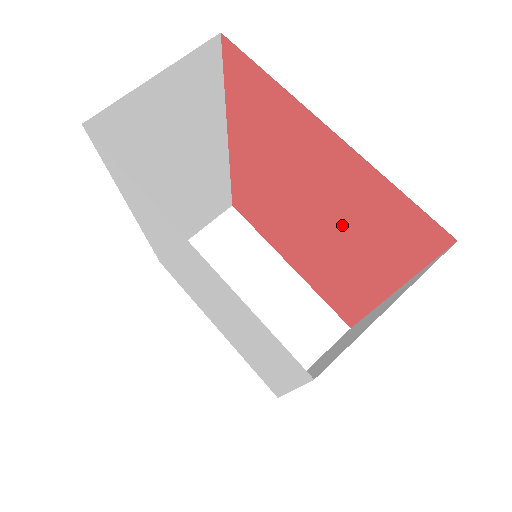
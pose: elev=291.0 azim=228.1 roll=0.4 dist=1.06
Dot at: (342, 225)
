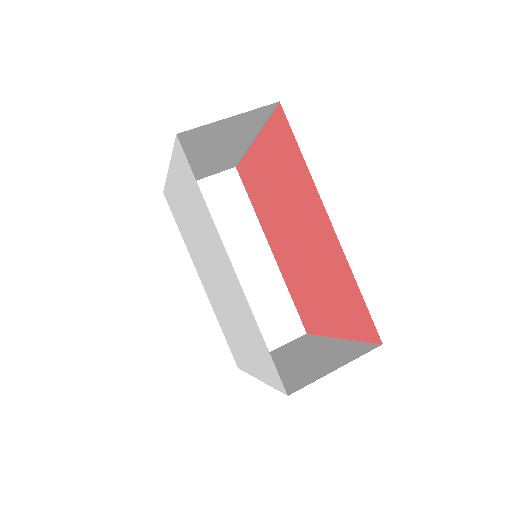
Dot at: (292, 198)
